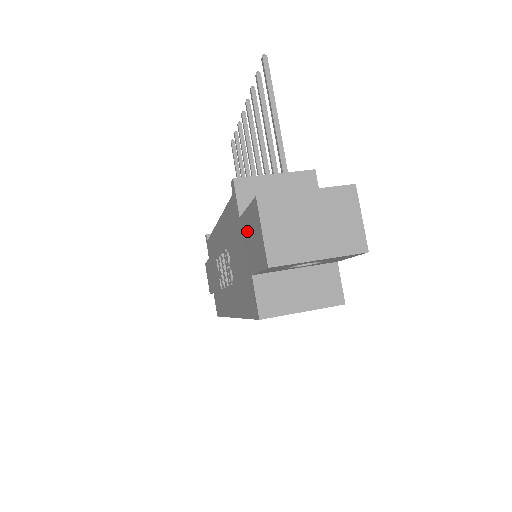
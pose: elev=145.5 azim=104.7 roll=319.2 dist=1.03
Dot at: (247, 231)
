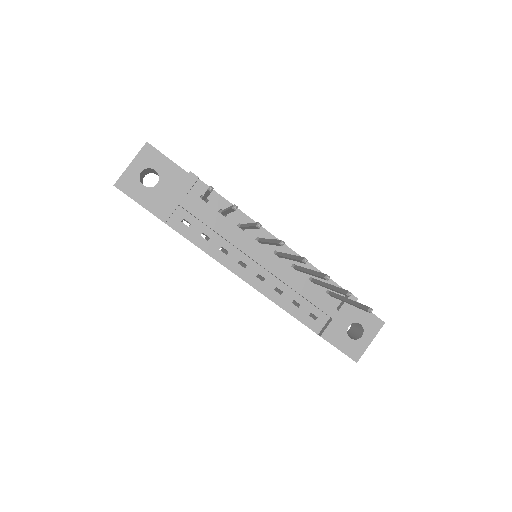
Dot at: occluded
